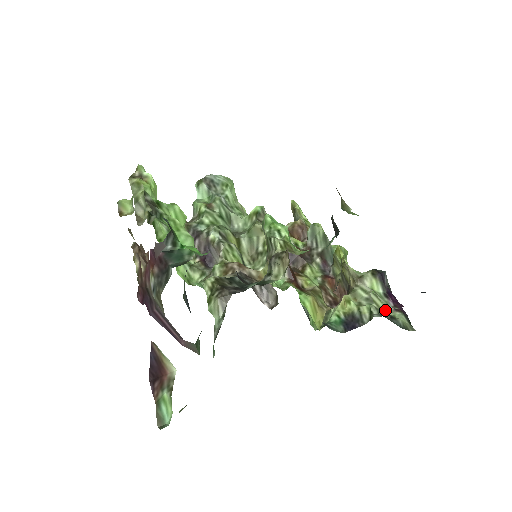
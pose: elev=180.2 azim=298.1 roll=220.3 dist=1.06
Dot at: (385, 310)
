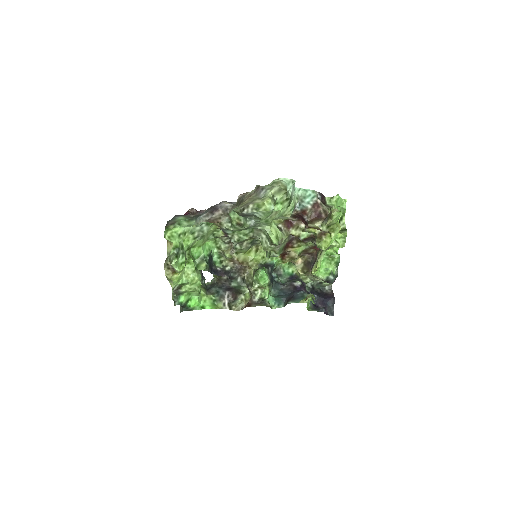
Dot at: occluded
